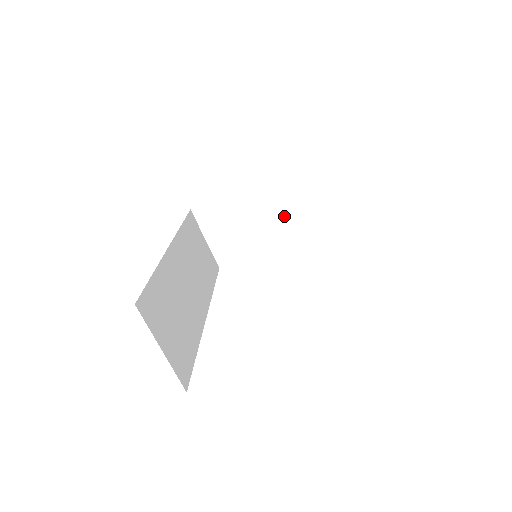
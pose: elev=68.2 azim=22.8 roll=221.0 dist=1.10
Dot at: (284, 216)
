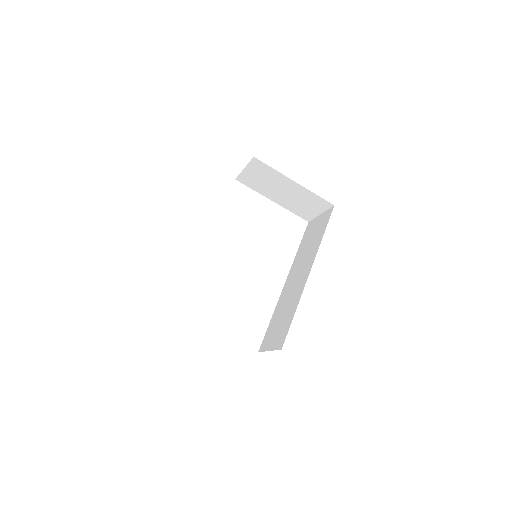
Dot at: (296, 203)
